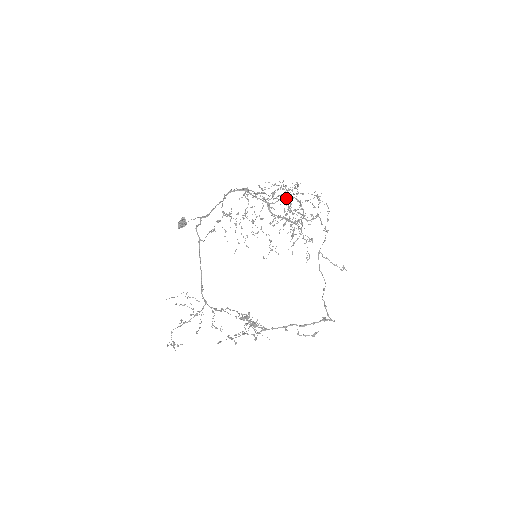
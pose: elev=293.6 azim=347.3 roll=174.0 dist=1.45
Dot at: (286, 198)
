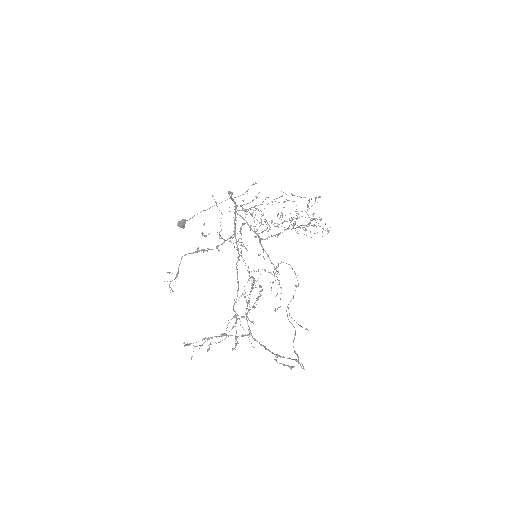
Dot at: (295, 211)
